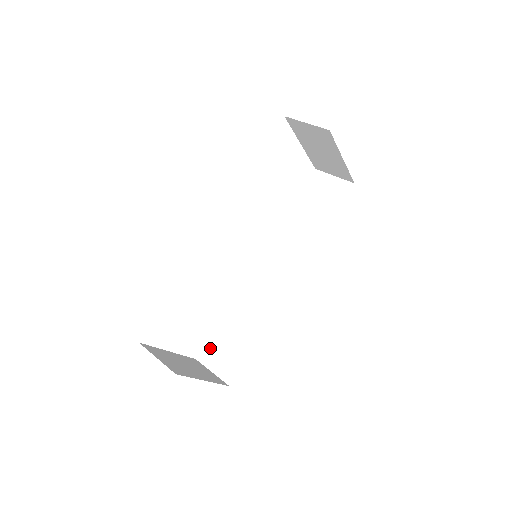
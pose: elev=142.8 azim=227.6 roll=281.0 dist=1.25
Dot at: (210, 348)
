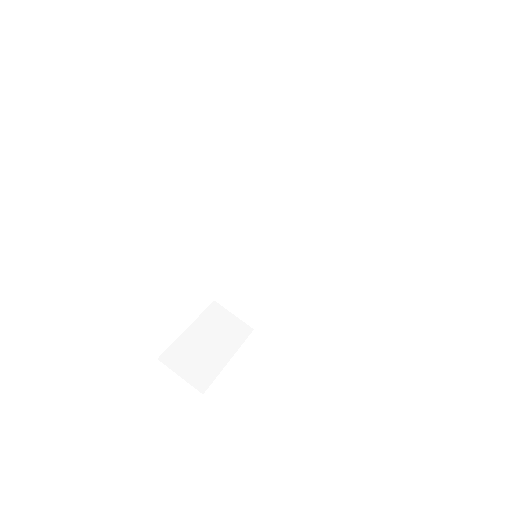
Dot at: (226, 294)
